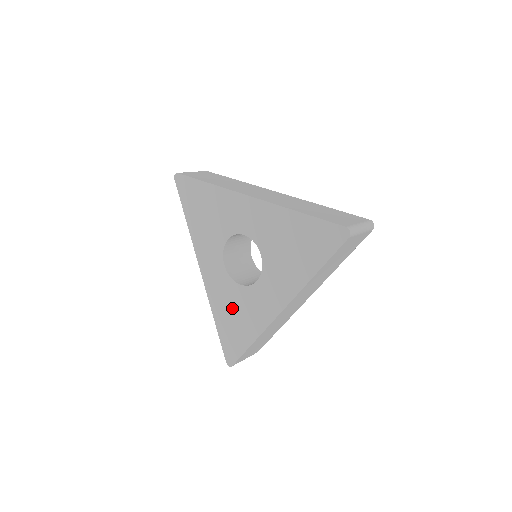
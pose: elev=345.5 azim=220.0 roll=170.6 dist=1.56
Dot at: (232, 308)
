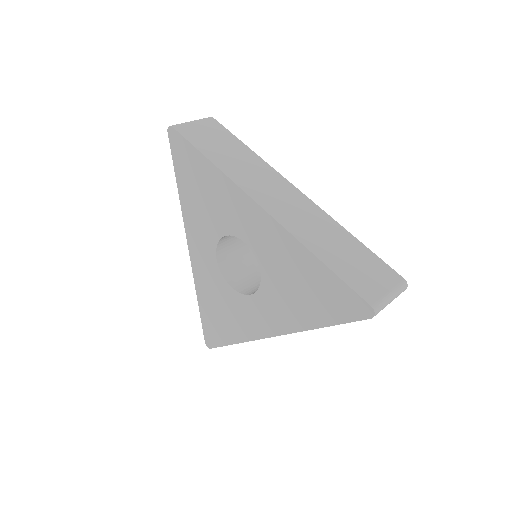
Dot at: (219, 302)
